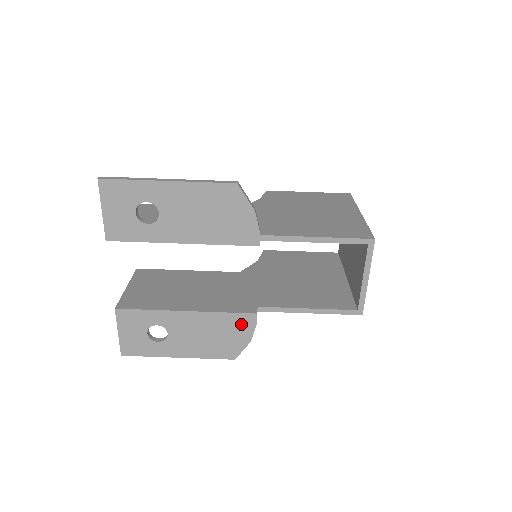
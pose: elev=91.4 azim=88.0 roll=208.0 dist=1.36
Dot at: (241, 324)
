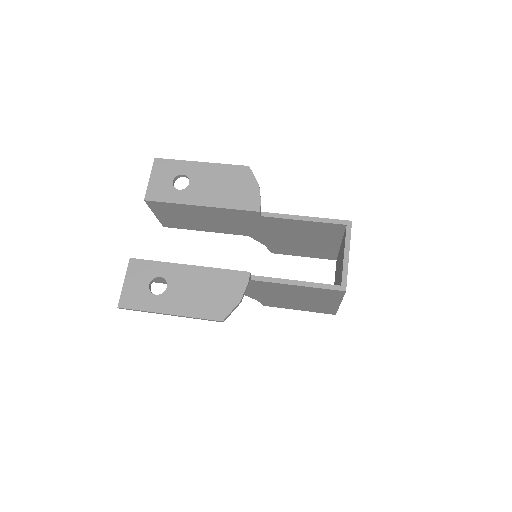
Dot at: (234, 282)
